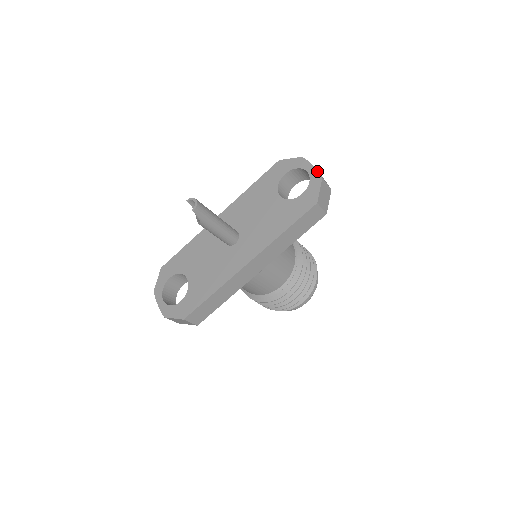
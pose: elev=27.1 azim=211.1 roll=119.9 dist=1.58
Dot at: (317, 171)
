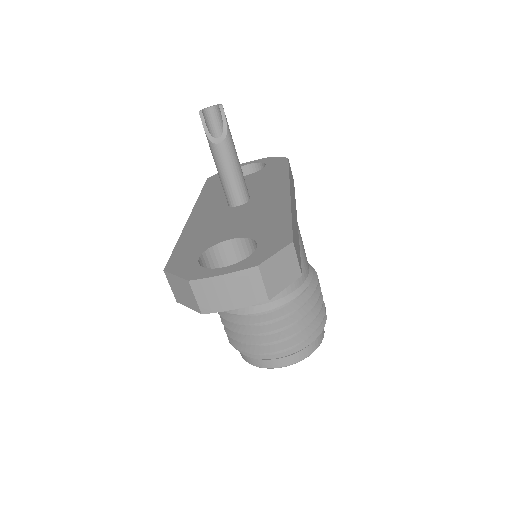
Dot at: occluded
